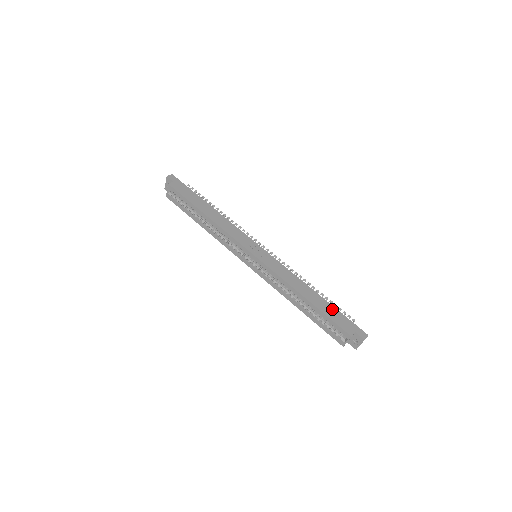
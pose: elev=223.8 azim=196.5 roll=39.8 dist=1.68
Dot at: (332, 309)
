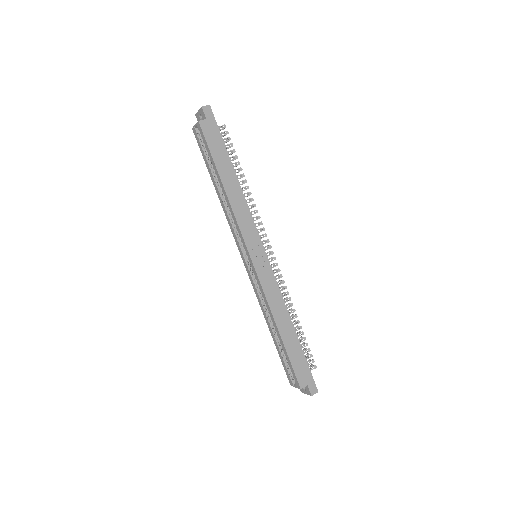
Dot at: (299, 353)
